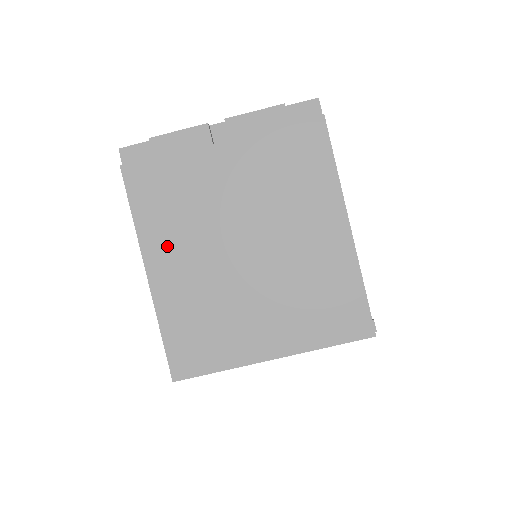
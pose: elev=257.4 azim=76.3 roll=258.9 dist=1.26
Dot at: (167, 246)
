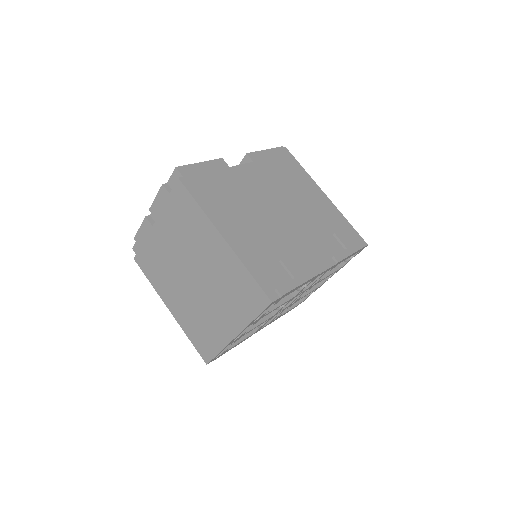
Dot at: (167, 291)
